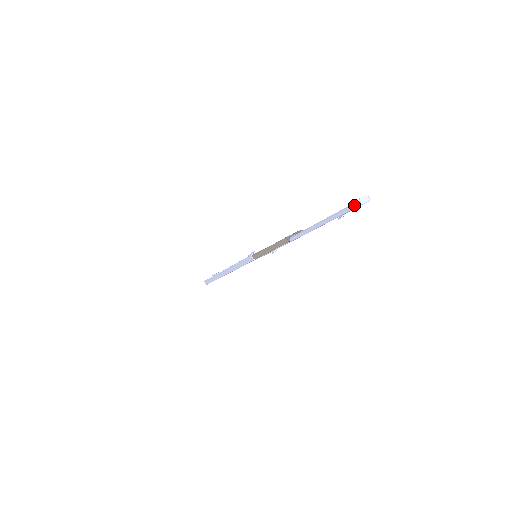
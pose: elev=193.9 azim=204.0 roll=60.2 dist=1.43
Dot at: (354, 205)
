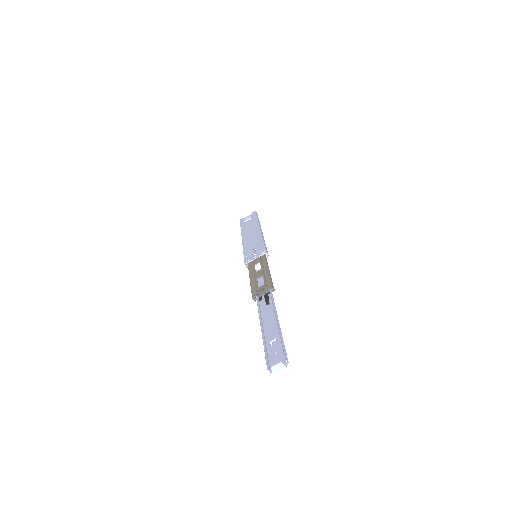
Dot at: (268, 367)
